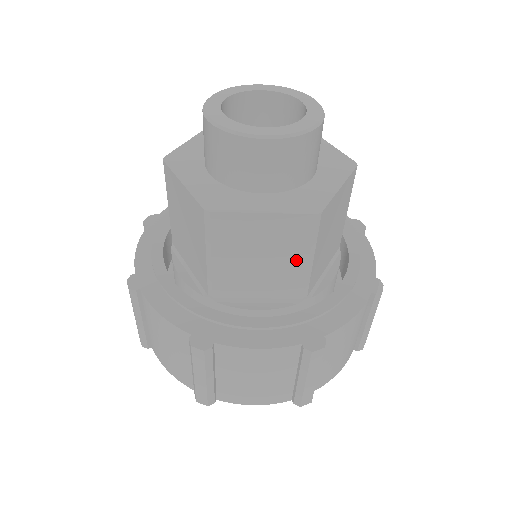
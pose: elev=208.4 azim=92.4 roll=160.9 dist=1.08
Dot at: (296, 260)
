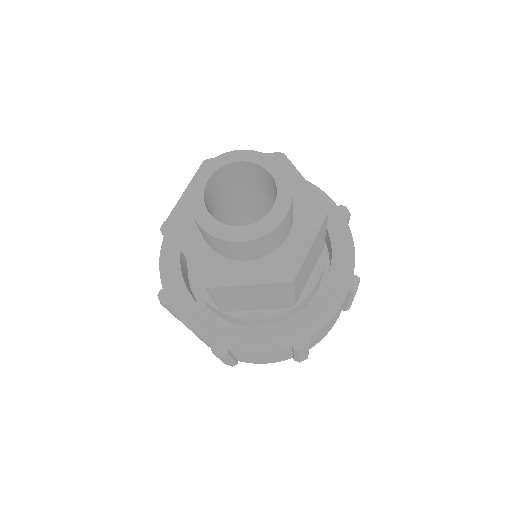
Dot at: (281, 297)
